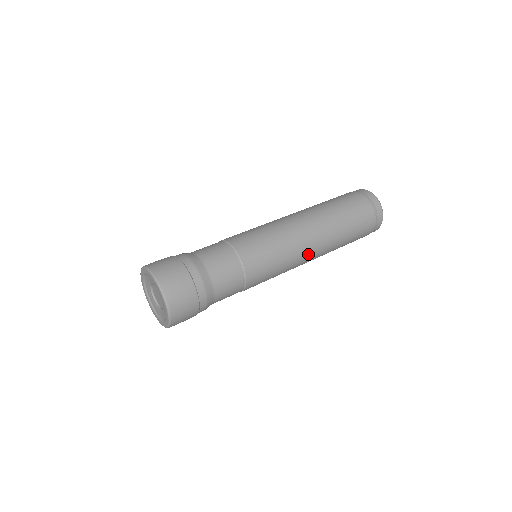
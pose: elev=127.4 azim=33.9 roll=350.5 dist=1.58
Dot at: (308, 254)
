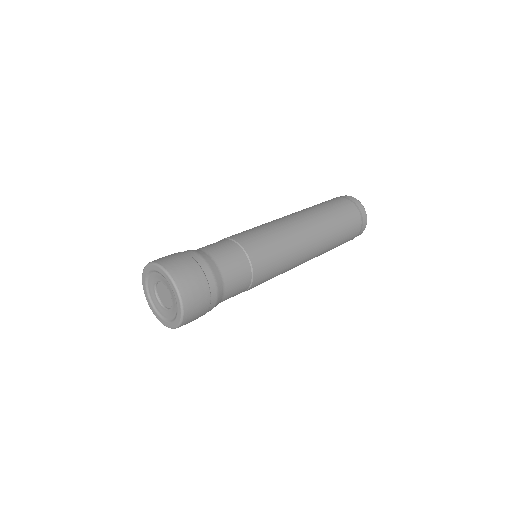
Dot at: (307, 249)
